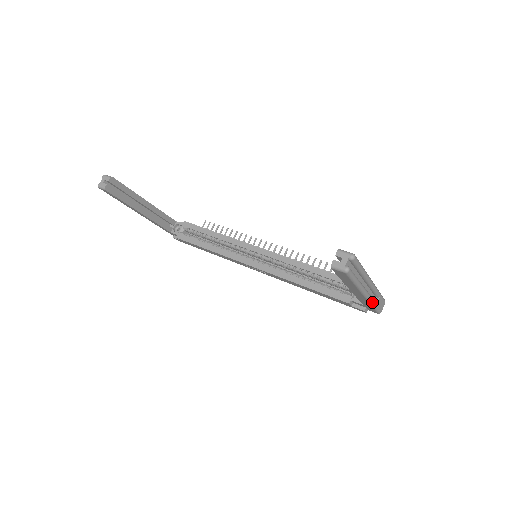
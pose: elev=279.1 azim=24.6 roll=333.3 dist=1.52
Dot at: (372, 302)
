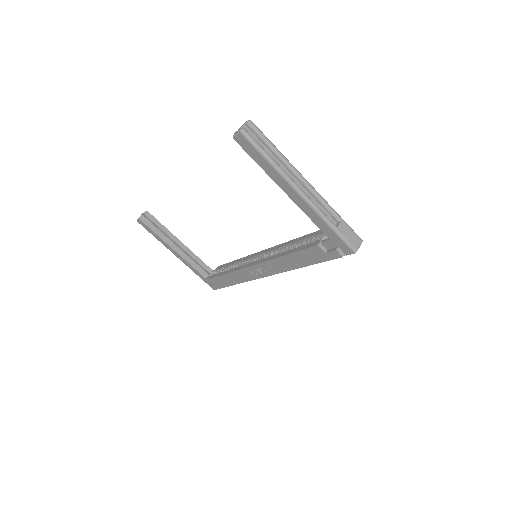
Dot at: (322, 215)
